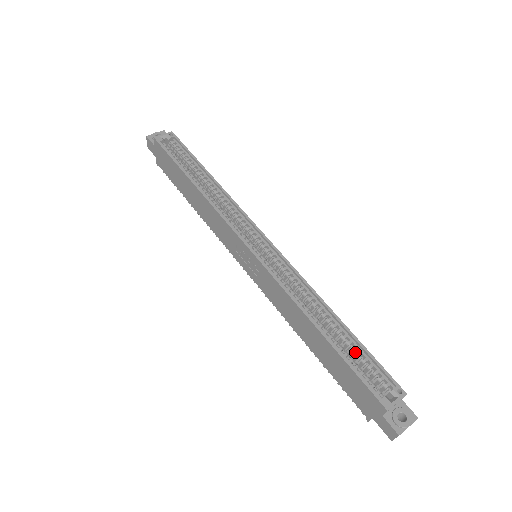
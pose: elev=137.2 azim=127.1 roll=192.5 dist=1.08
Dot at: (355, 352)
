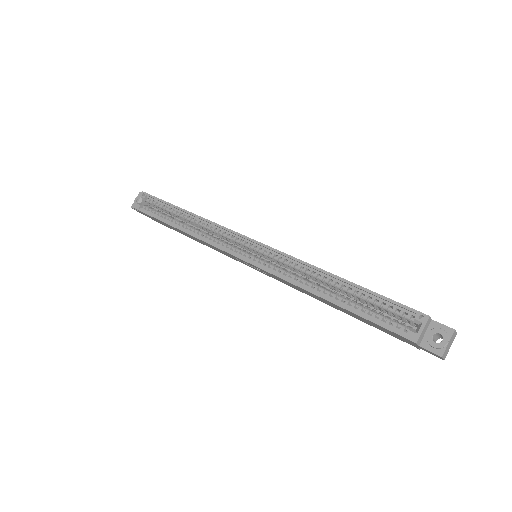
Dot at: (368, 300)
